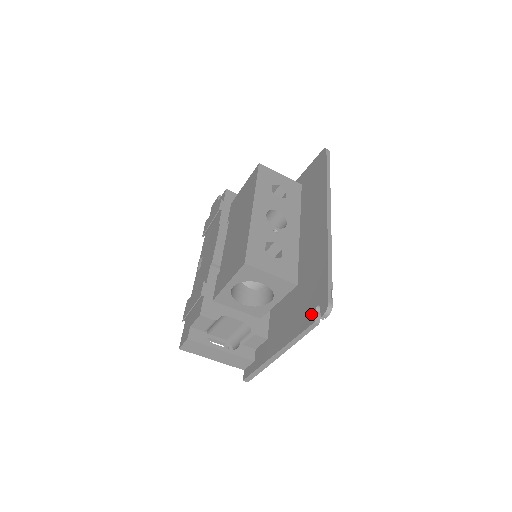
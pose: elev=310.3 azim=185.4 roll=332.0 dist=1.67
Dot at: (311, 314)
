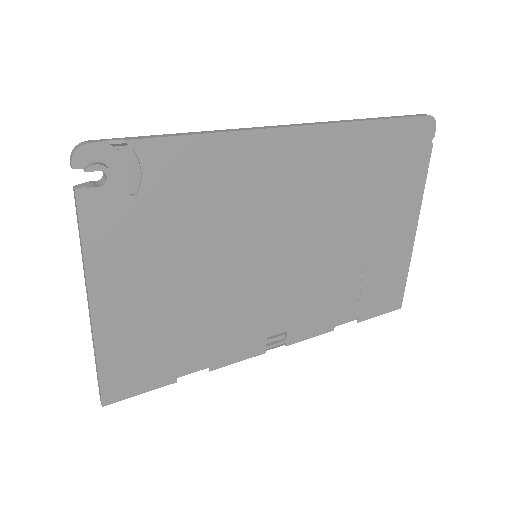
Dot at: (98, 193)
